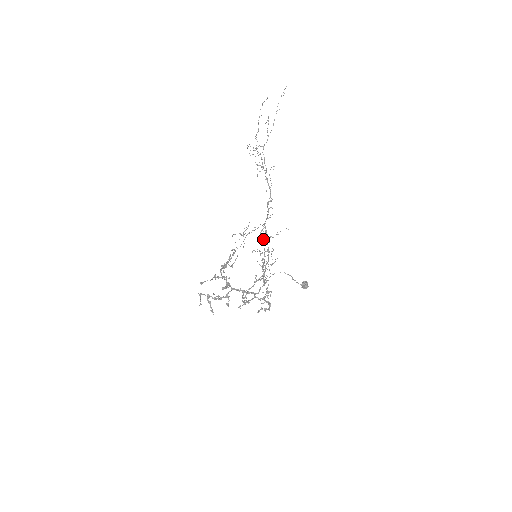
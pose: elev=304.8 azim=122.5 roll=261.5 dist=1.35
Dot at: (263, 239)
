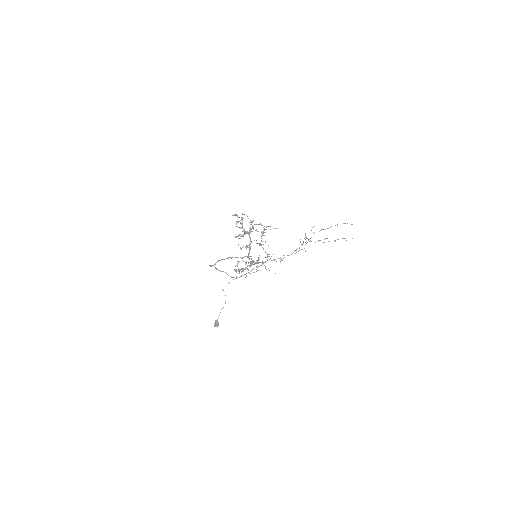
Dot at: occluded
